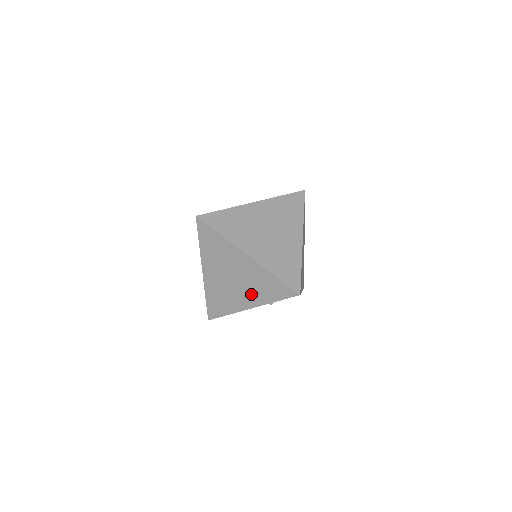
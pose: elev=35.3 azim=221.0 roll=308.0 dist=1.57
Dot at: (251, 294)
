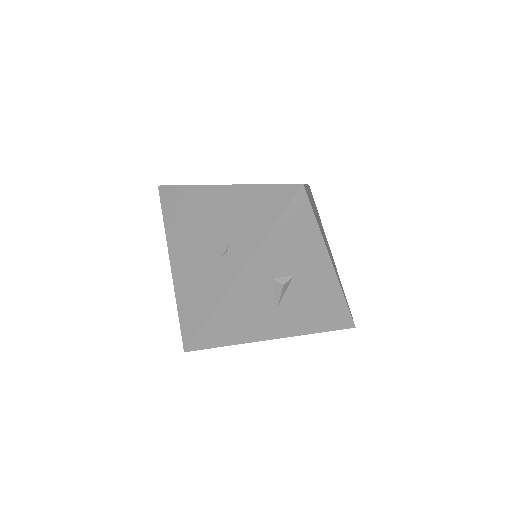
Dot at: (237, 243)
